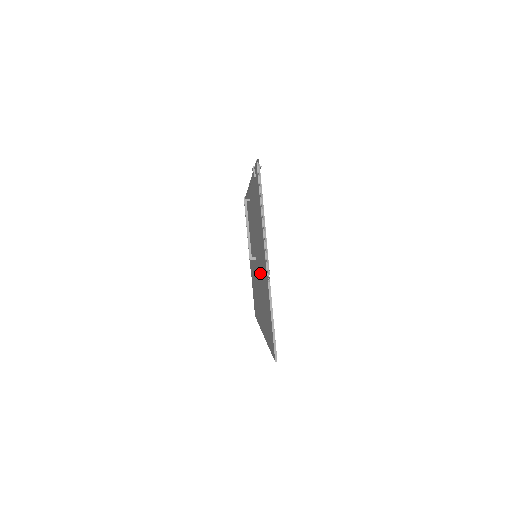
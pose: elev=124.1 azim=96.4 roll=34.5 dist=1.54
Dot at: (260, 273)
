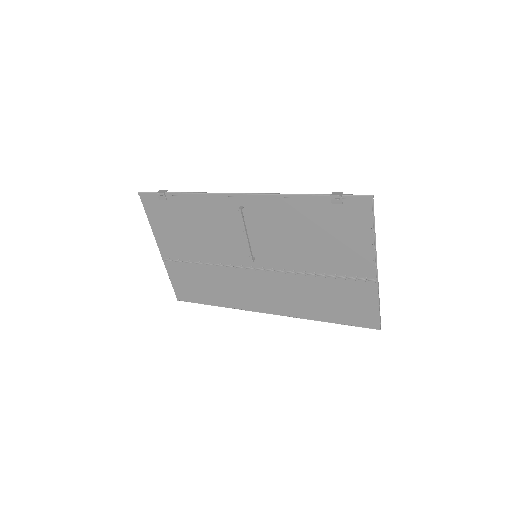
Dot at: (306, 273)
